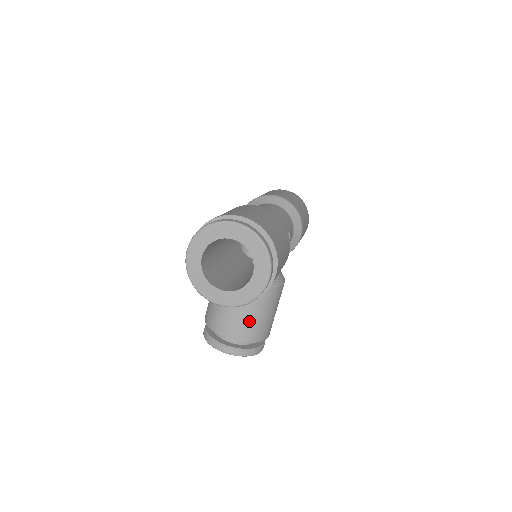
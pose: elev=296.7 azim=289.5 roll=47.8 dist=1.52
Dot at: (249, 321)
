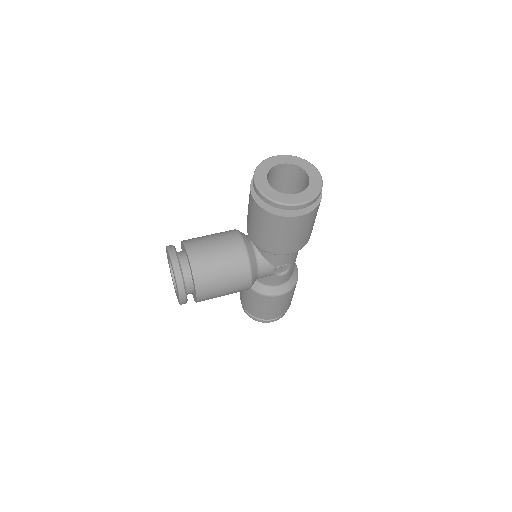
Dot at: (213, 262)
